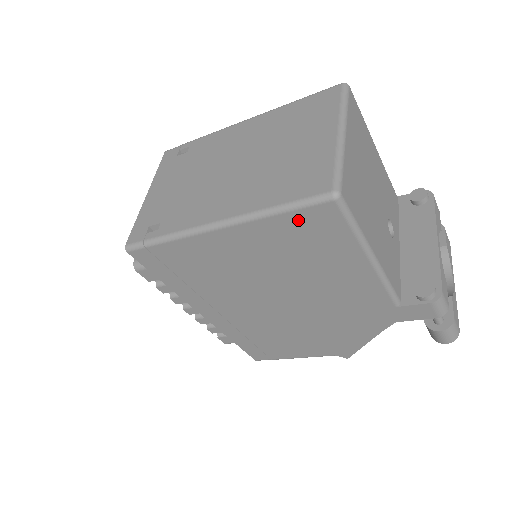
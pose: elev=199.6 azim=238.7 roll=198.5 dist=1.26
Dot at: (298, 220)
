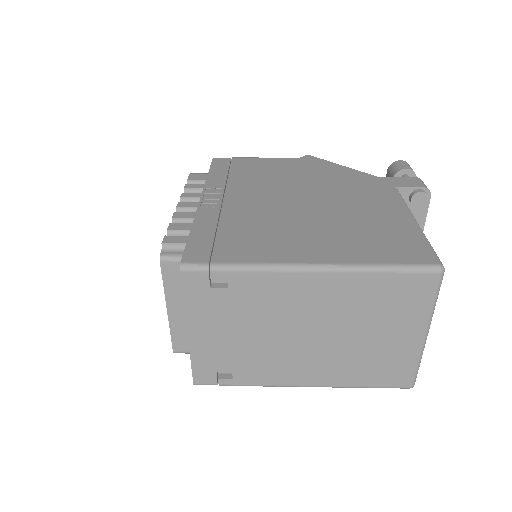
Dot at: occluded
